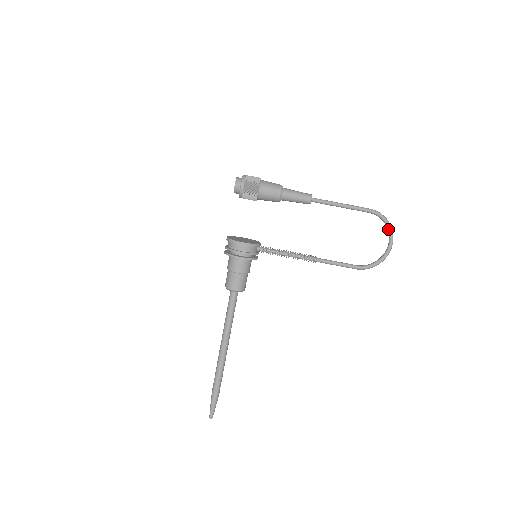
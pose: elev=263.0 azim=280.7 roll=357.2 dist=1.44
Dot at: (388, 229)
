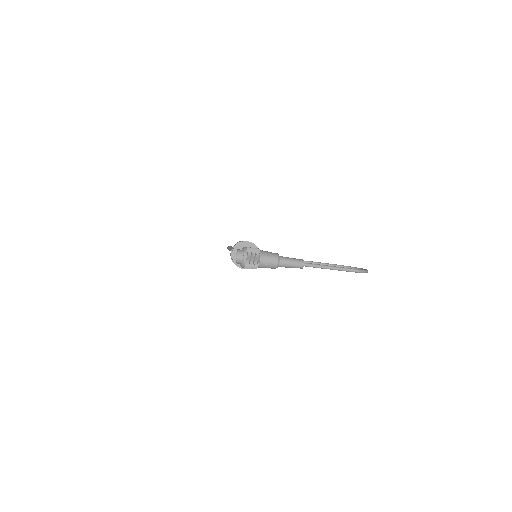
Dot at: occluded
